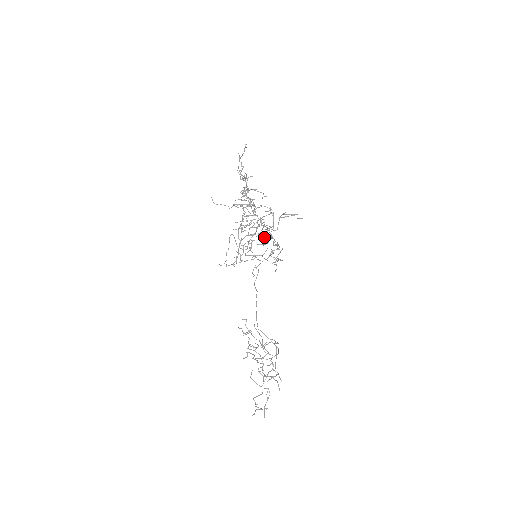
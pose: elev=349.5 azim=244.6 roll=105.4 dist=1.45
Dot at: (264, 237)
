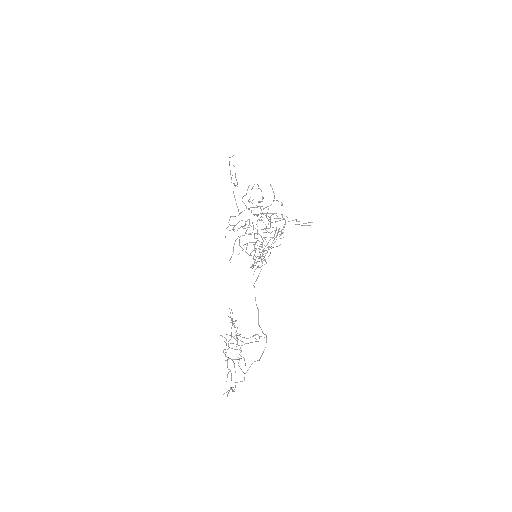
Dot at: occluded
